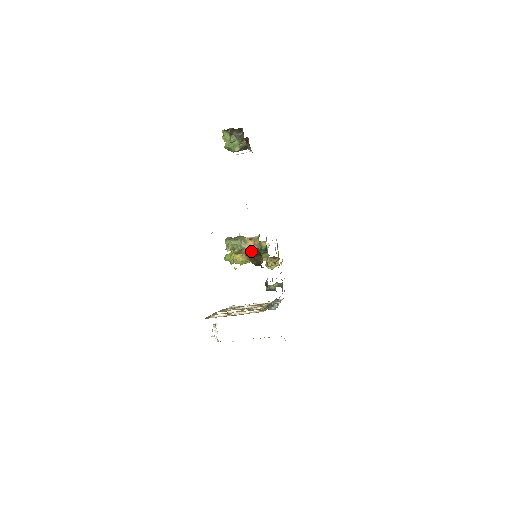
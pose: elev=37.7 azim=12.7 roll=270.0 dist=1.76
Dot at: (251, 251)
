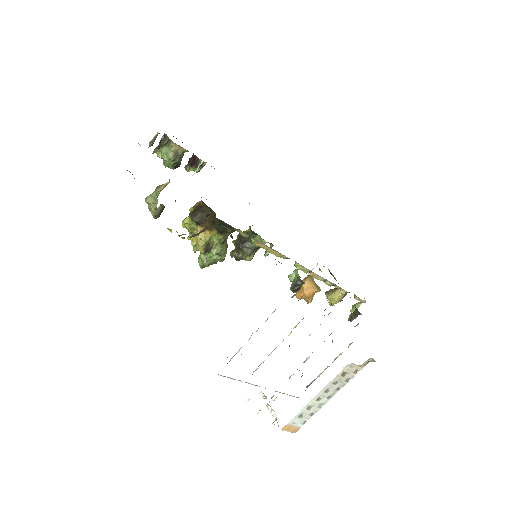
Dot at: (165, 186)
